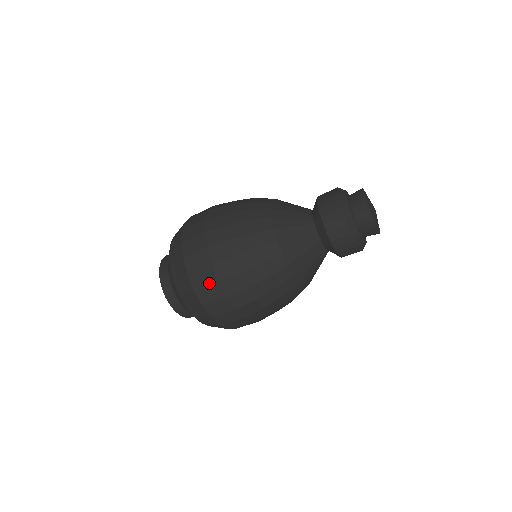
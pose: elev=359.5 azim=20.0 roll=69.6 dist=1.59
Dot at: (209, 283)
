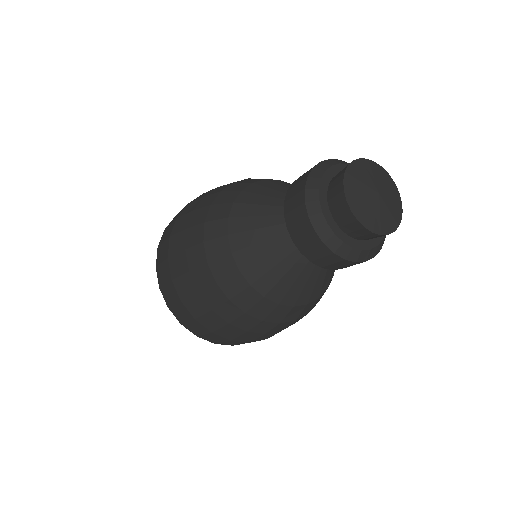
Dot at: (163, 259)
